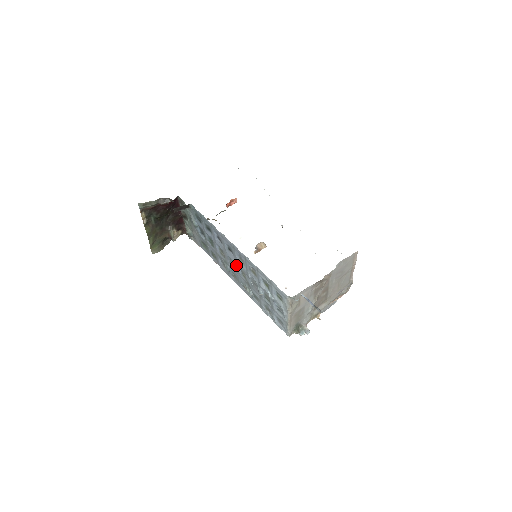
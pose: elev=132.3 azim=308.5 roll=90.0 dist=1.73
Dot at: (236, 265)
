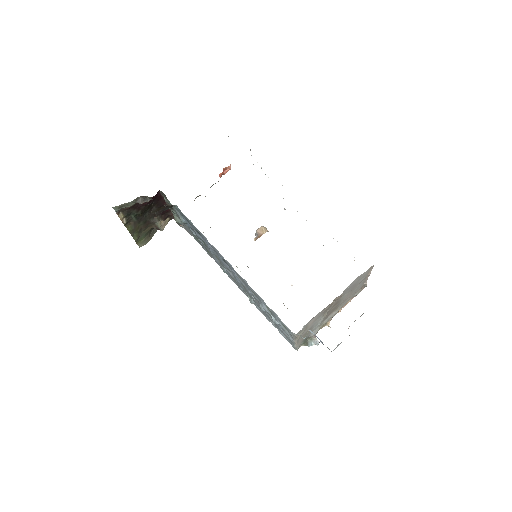
Dot at: (233, 275)
